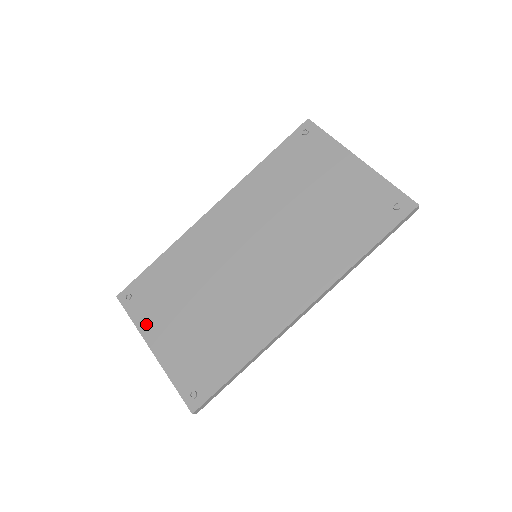
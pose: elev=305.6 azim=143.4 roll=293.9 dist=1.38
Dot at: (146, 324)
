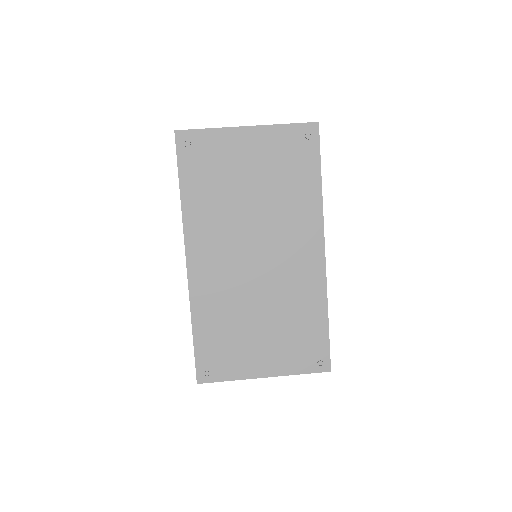
Dot at: (241, 371)
